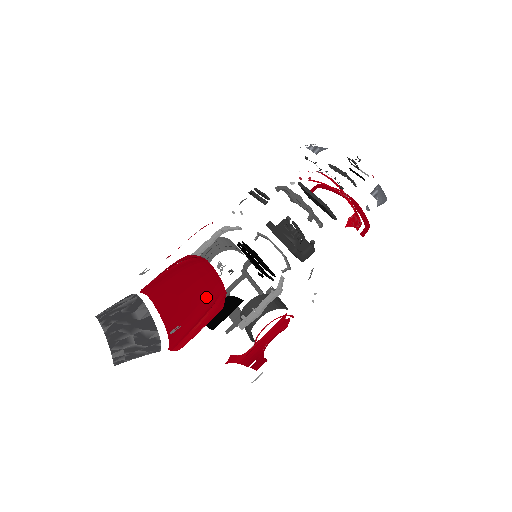
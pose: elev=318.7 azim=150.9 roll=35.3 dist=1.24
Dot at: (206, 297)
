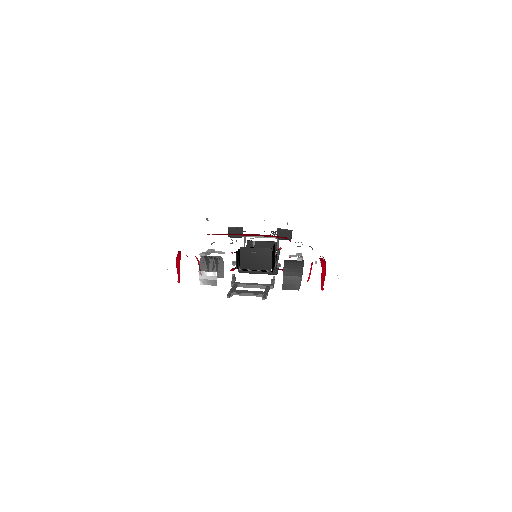
Dot at: occluded
